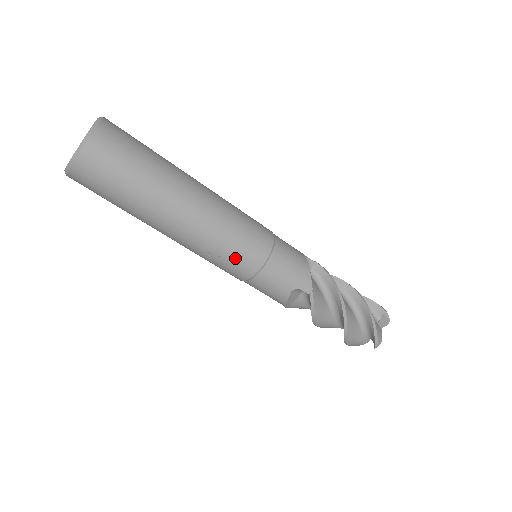
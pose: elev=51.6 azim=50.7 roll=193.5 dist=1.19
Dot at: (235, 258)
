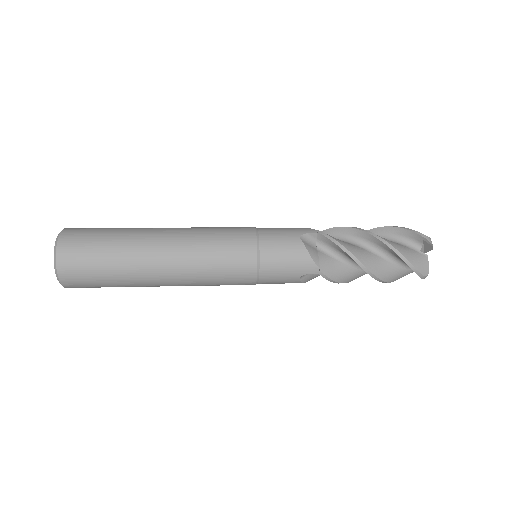
Dot at: occluded
